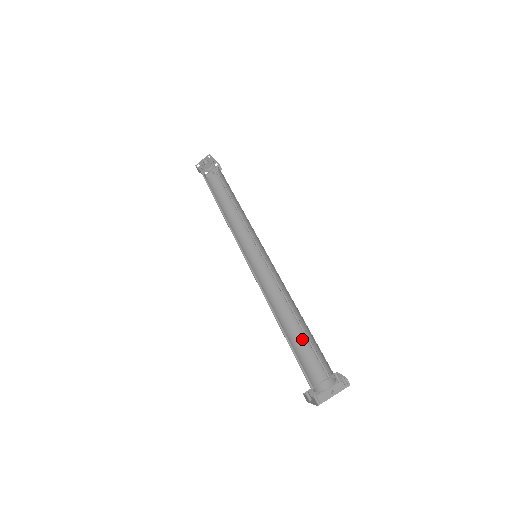
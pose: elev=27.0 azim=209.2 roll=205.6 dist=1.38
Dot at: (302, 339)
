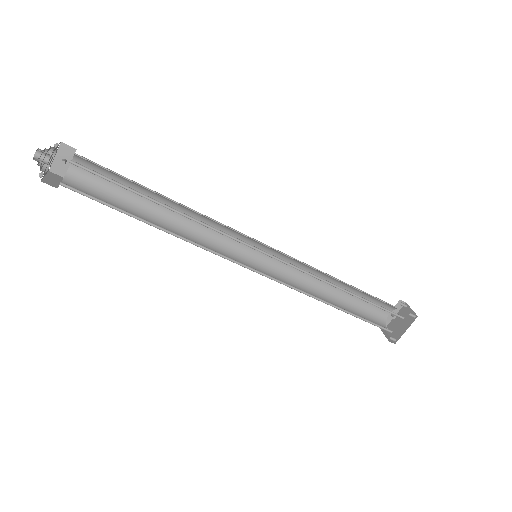
Dot at: (348, 296)
